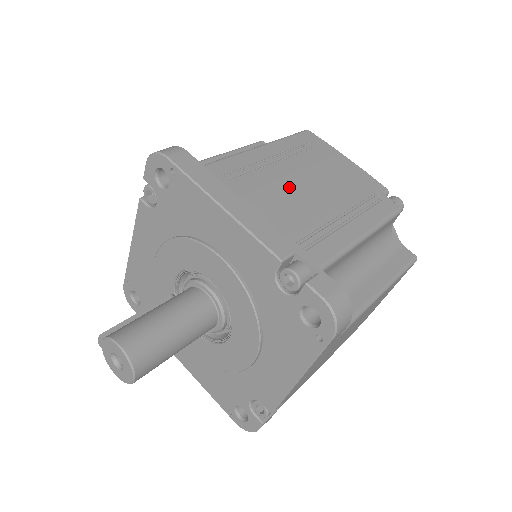
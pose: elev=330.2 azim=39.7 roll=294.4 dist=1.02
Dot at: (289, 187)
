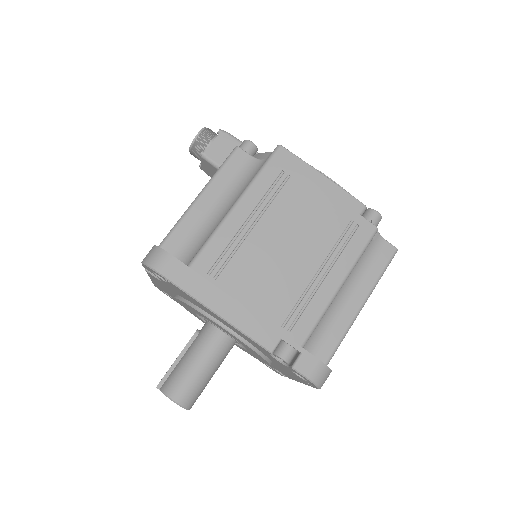
Dot at: (269, 257)
